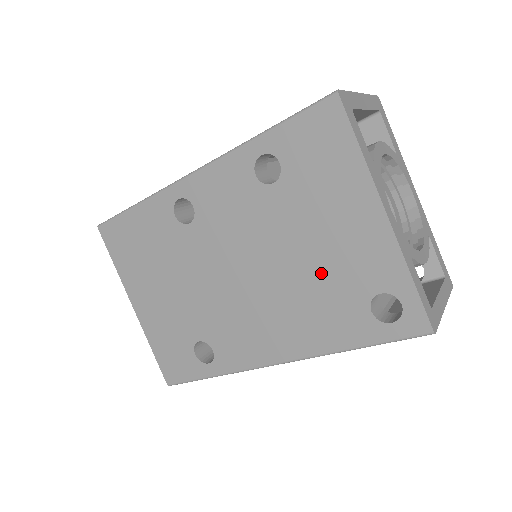
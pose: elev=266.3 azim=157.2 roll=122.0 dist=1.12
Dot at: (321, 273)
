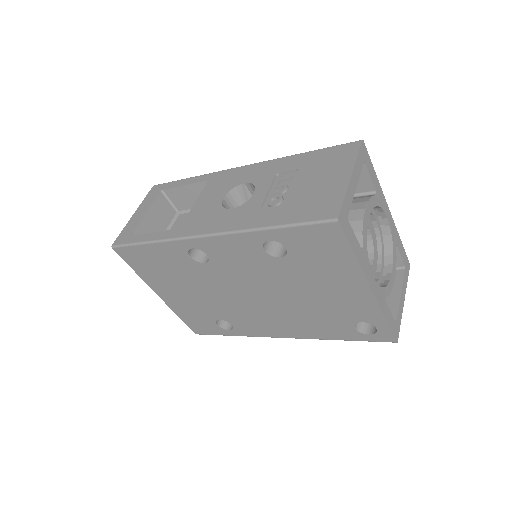
Dot at: (319, 306)
